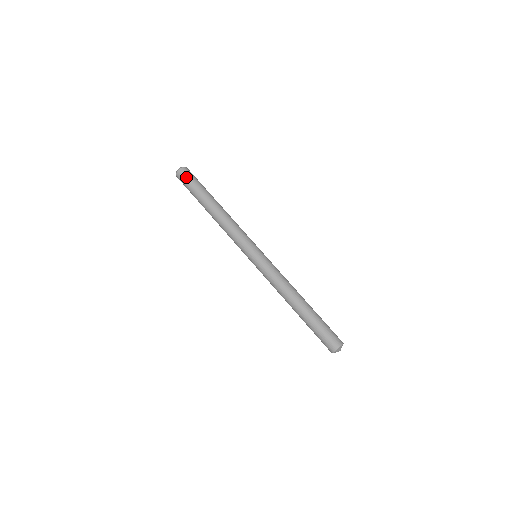
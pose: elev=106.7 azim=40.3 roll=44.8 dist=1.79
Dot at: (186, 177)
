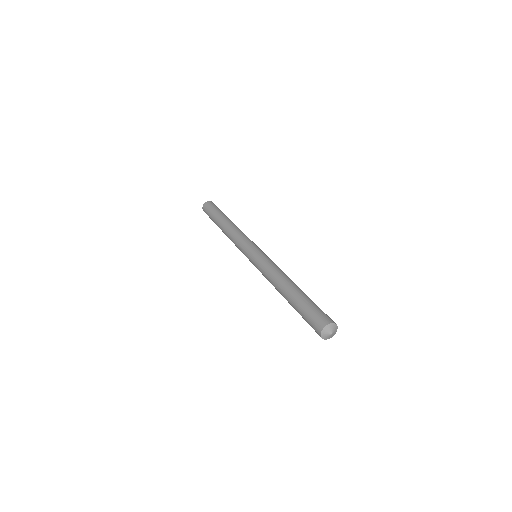
Dot at: (209, 206)
